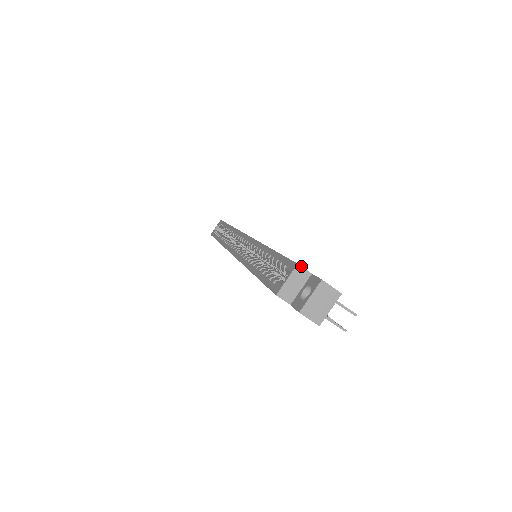
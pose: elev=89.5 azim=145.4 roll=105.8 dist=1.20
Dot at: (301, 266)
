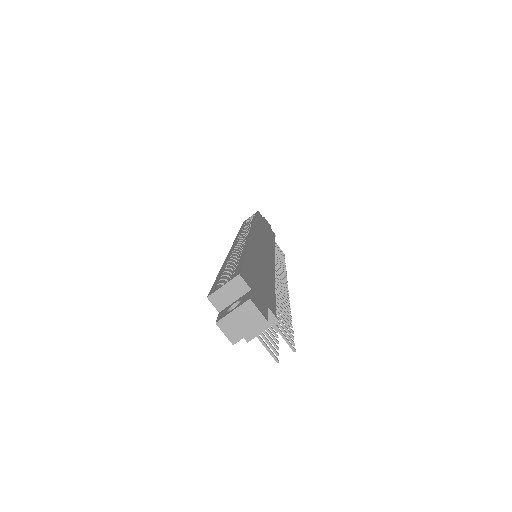
Dot at: (242, 278)
